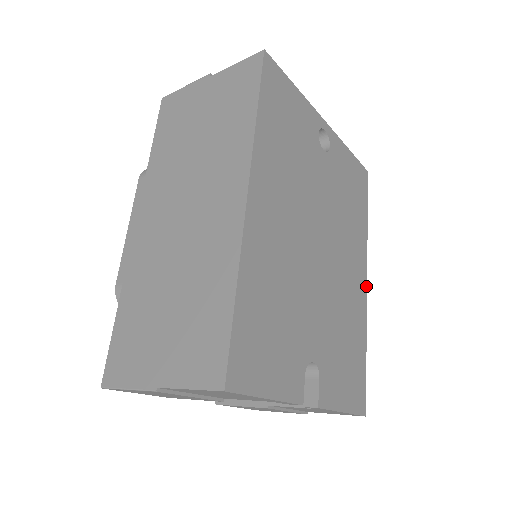
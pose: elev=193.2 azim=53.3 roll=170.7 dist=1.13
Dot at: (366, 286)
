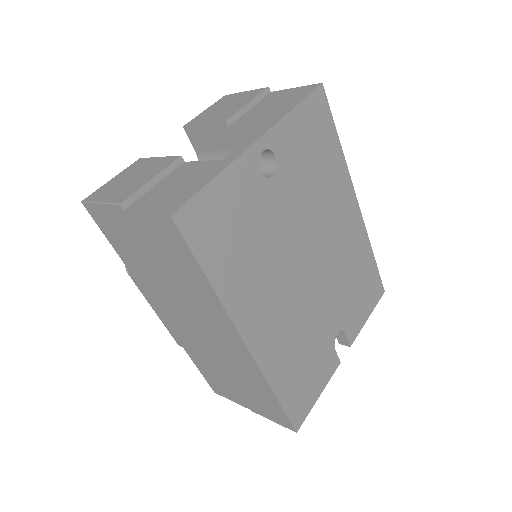
Dot at: (358, 208)
